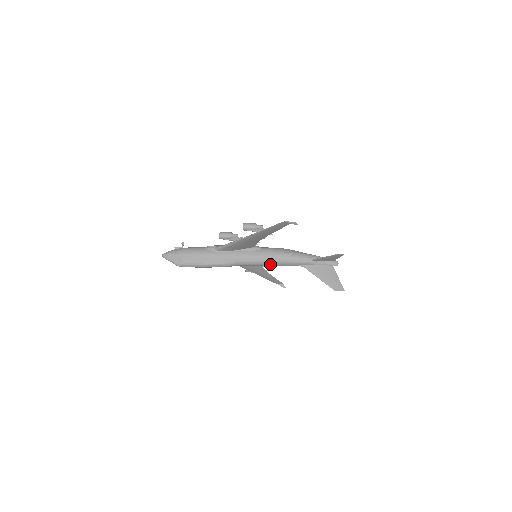
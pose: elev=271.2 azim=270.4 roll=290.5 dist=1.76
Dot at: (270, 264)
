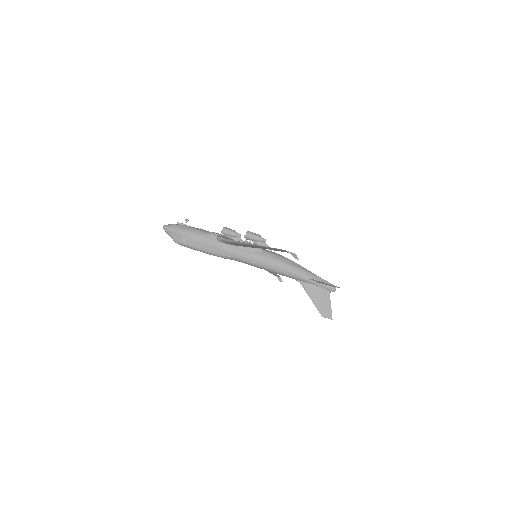
Dot at: (267, 269)
